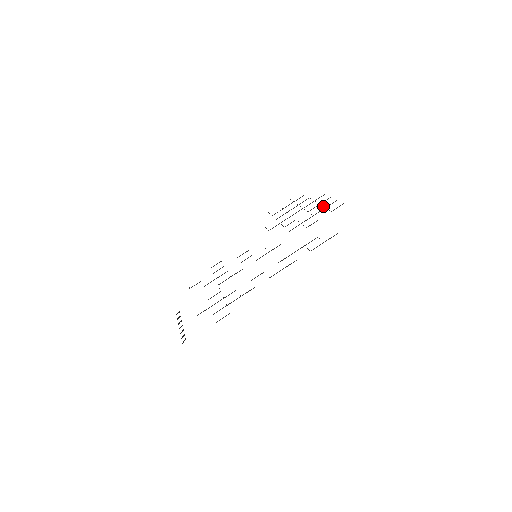
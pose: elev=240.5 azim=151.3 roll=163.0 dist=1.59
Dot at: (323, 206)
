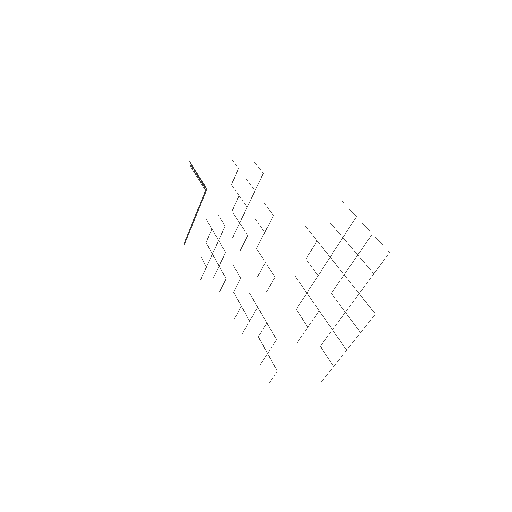
Dot at: (323, 341)
